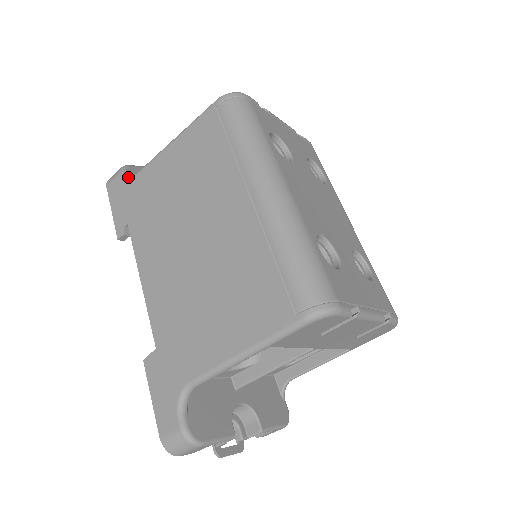
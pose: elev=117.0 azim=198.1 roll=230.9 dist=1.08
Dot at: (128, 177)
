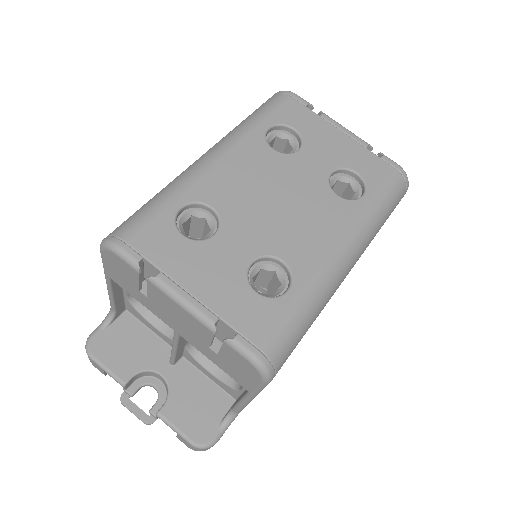
Dot at: occluded
